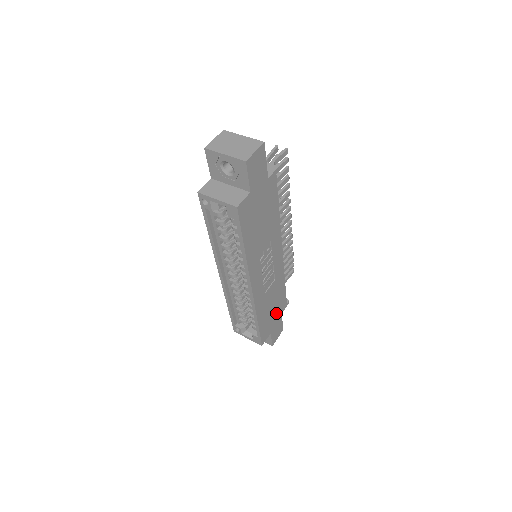
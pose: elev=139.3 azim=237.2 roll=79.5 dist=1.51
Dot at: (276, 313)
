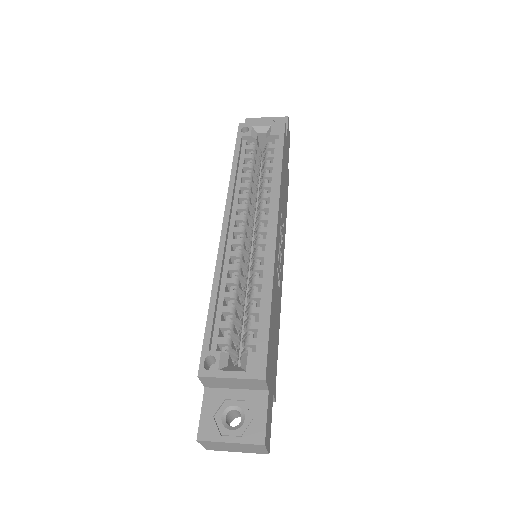
Dot at: (272, 366)
